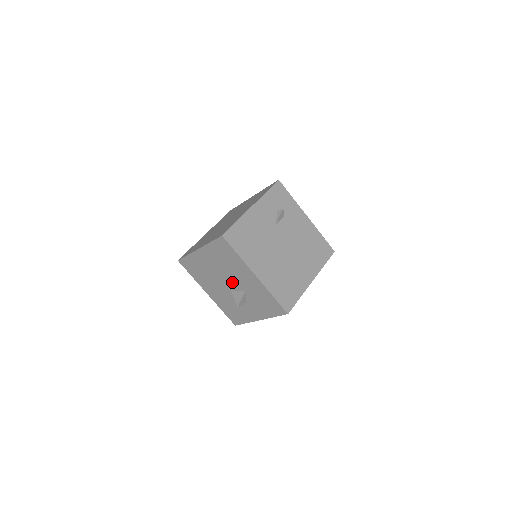
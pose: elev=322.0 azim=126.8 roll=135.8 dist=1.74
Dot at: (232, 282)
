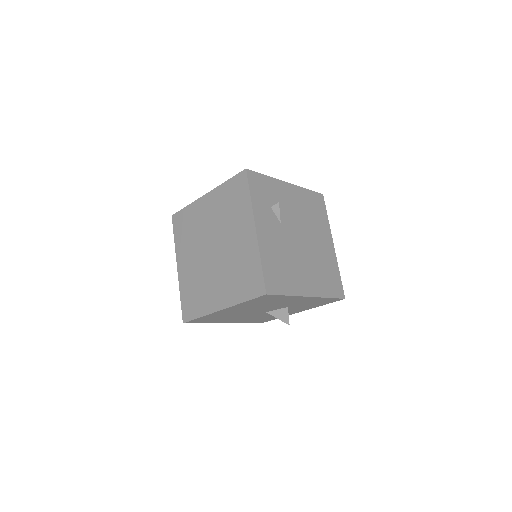
Dot at: (270, 309)
